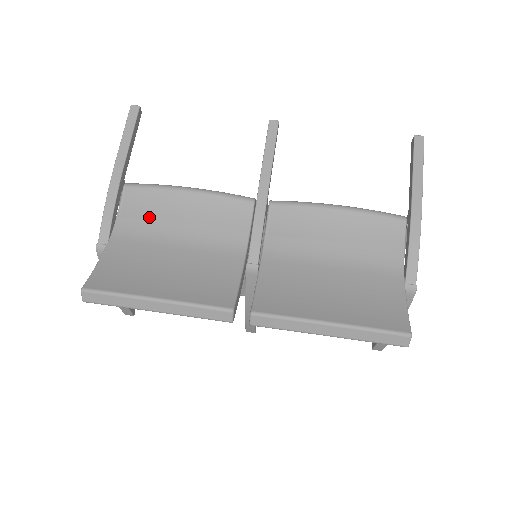
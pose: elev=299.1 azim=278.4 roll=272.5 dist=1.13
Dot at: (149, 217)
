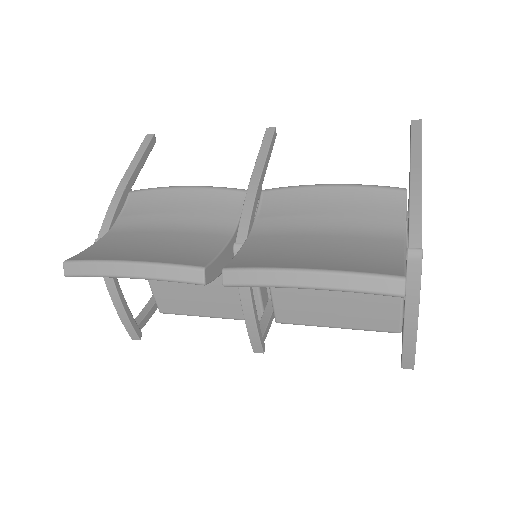
Dot at: (146, 212)
